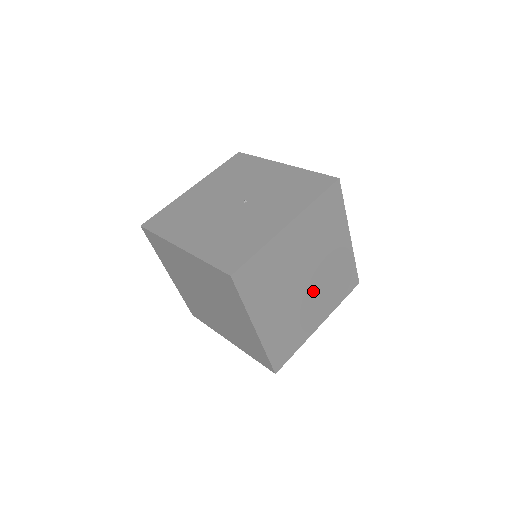
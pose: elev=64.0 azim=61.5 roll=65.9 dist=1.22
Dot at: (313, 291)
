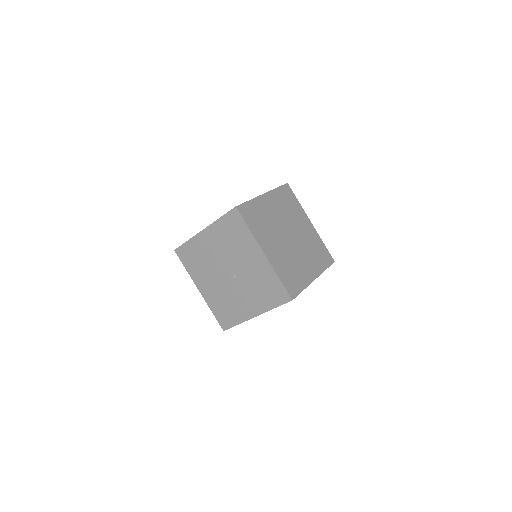
Dot at: occluded
